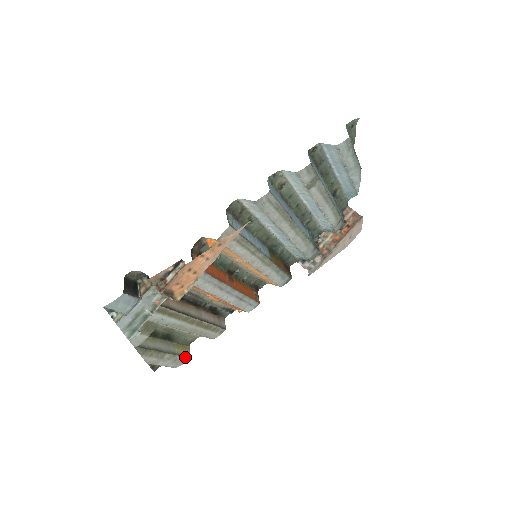
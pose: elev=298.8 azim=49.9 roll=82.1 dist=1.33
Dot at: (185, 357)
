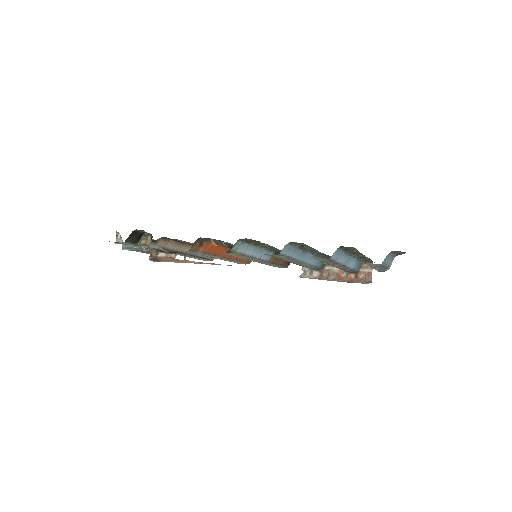
Dot at: occluded
